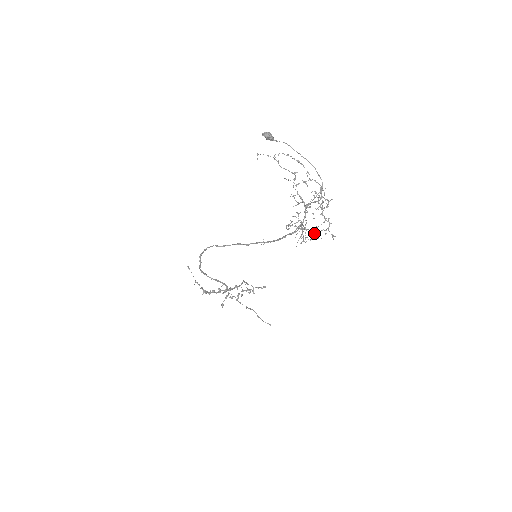
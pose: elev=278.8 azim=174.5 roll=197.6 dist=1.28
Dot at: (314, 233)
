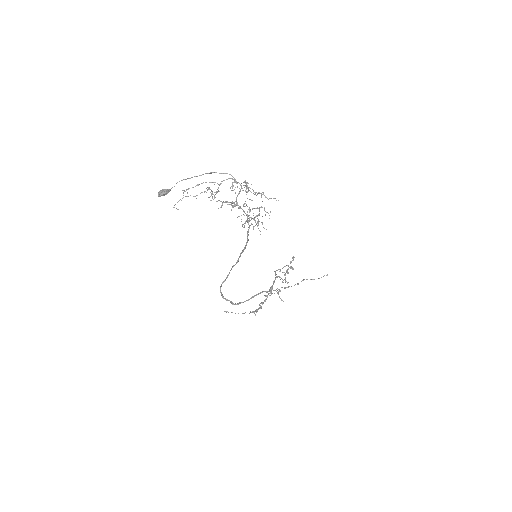
Dot at: occluded
